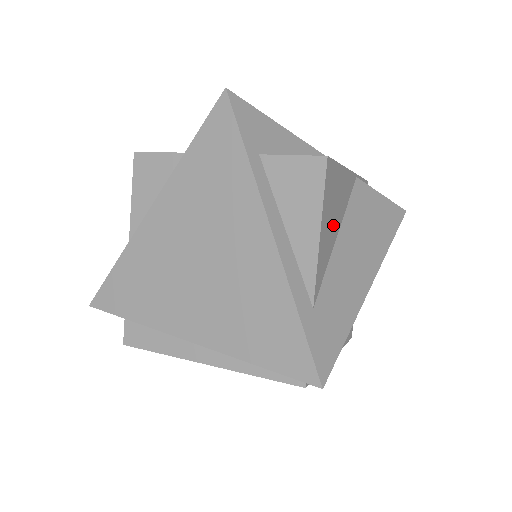
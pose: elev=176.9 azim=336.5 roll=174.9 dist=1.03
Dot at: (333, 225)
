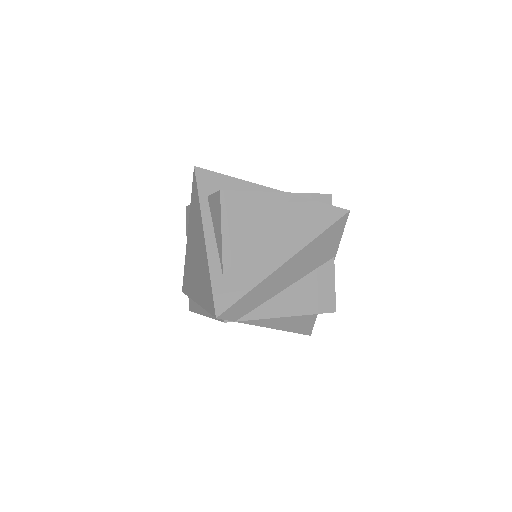
Dot at: (248, 228)
